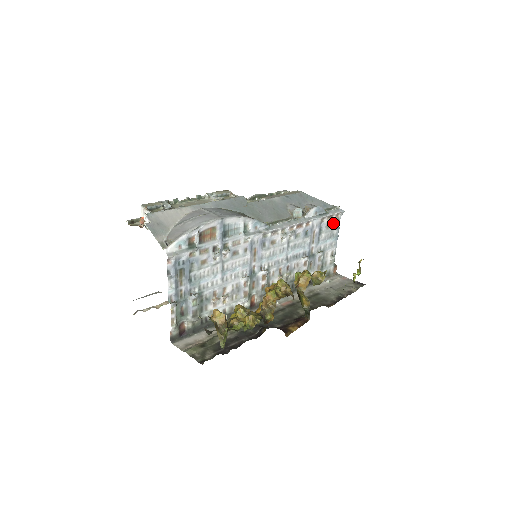
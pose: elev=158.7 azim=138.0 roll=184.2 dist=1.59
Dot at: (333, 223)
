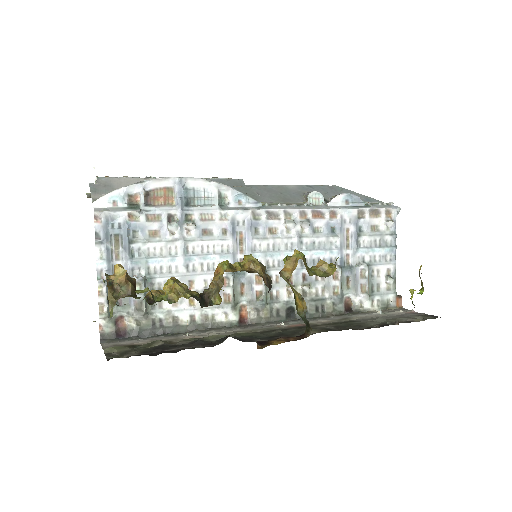
Dot at: (382, 224)
